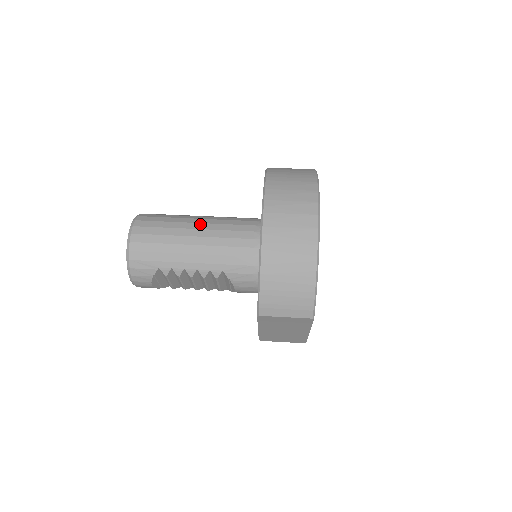
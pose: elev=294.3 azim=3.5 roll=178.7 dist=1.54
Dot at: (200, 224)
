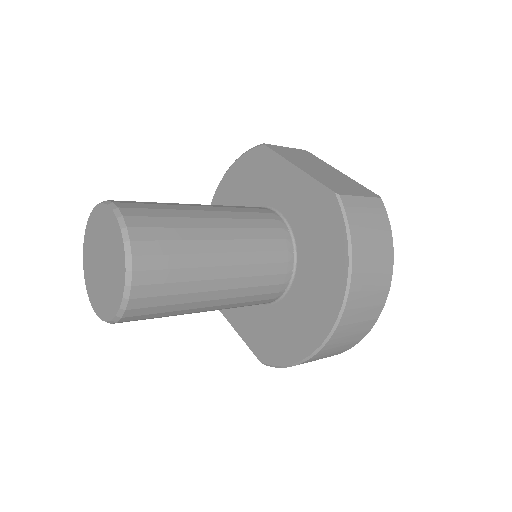
Dot at: (227, 268)
